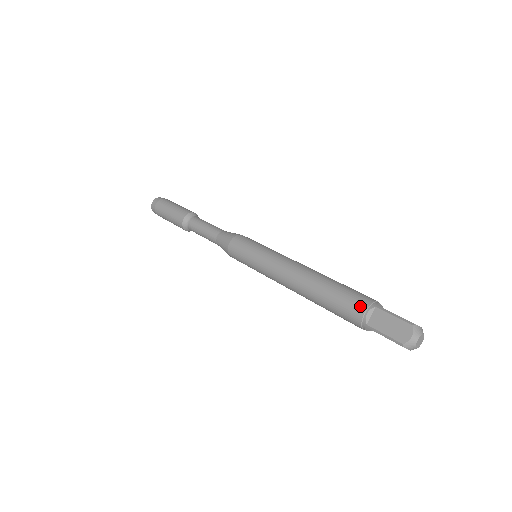
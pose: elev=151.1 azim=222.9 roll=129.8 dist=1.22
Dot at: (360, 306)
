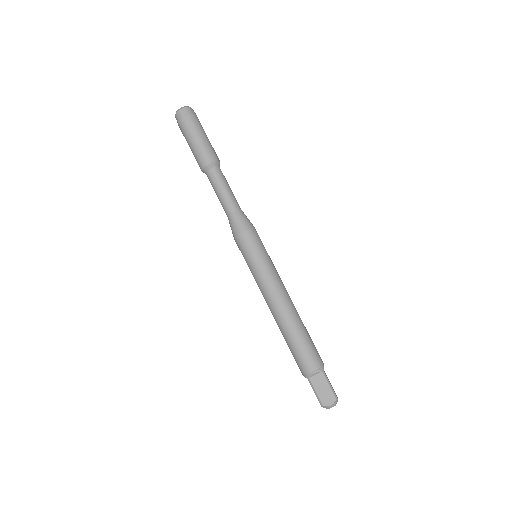
Dot at: (313, 365)
